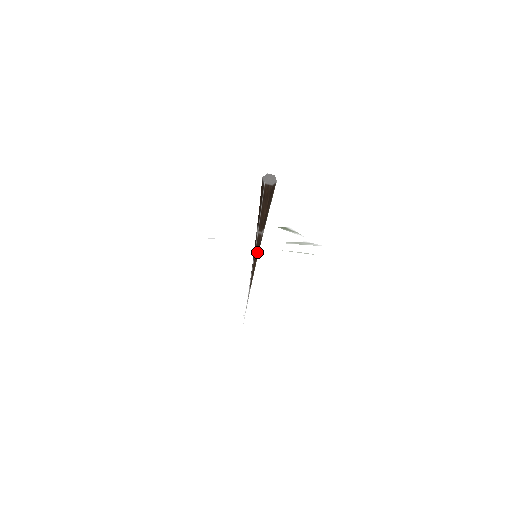
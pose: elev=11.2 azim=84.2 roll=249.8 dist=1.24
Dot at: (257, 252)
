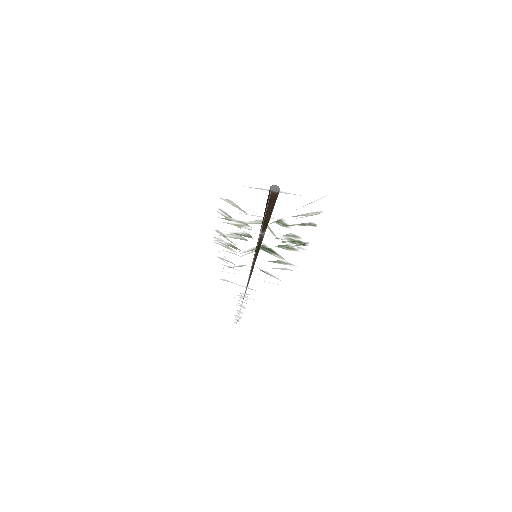
Dot at: (257, 252)
